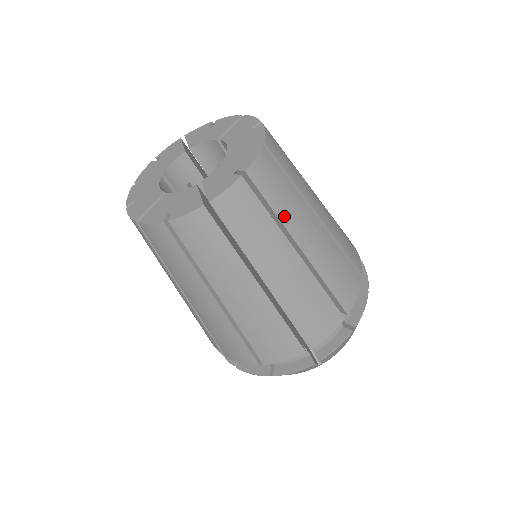
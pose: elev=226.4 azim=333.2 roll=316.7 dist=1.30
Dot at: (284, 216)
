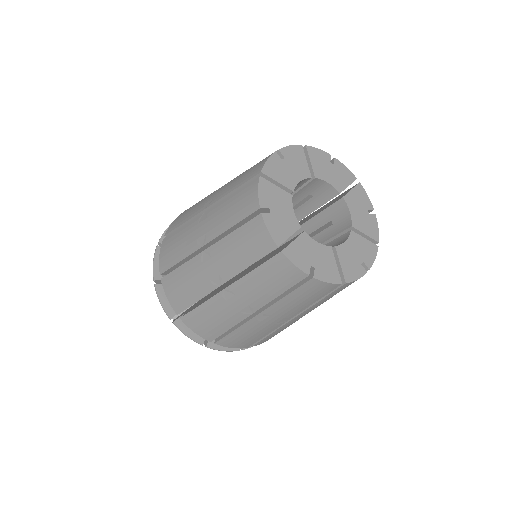
Dot at: occluded
